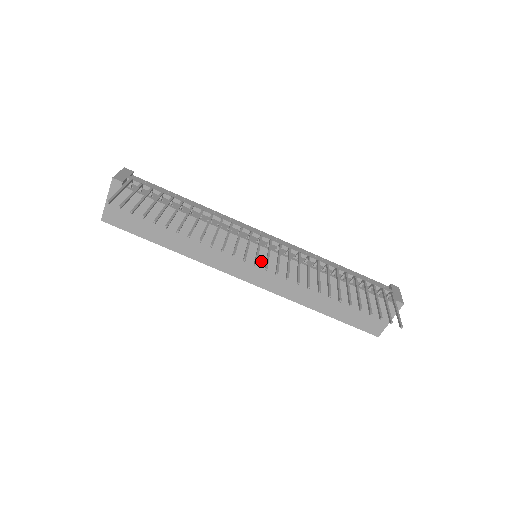
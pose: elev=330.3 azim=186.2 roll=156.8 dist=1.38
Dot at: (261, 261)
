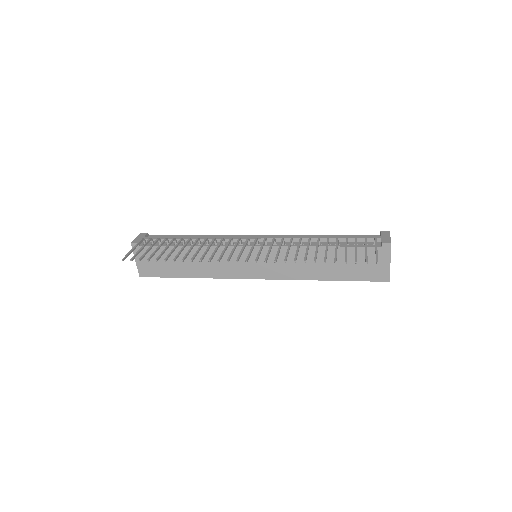
Dot at: (259, 258)
